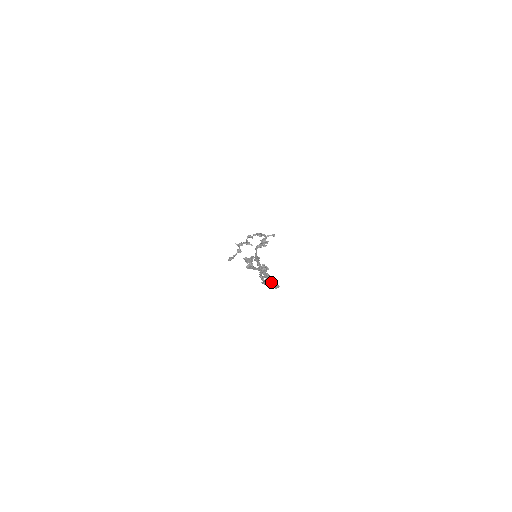
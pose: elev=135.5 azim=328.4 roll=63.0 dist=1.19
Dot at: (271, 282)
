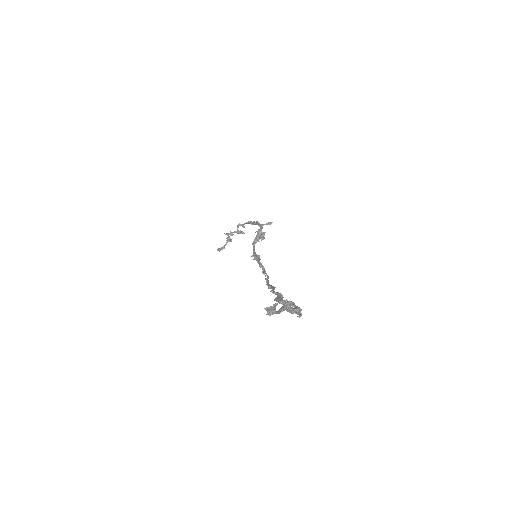
Dot at: occluded
